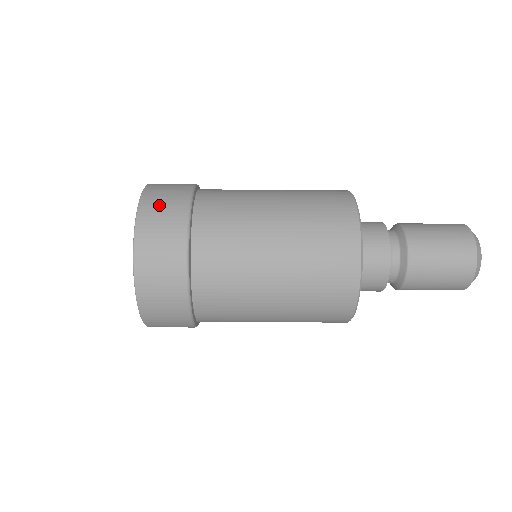
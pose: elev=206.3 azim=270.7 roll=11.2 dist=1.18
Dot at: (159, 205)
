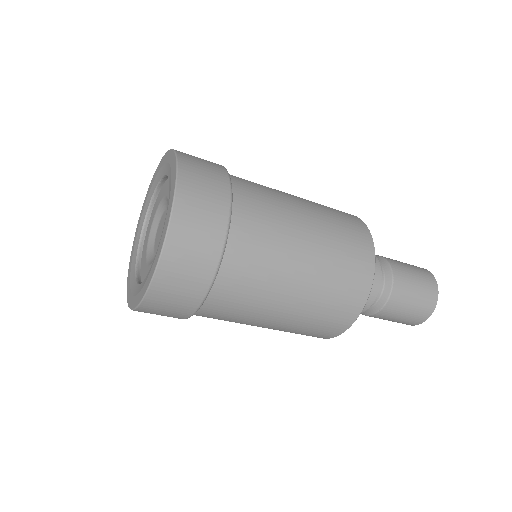
Dot at: (190, 243)
